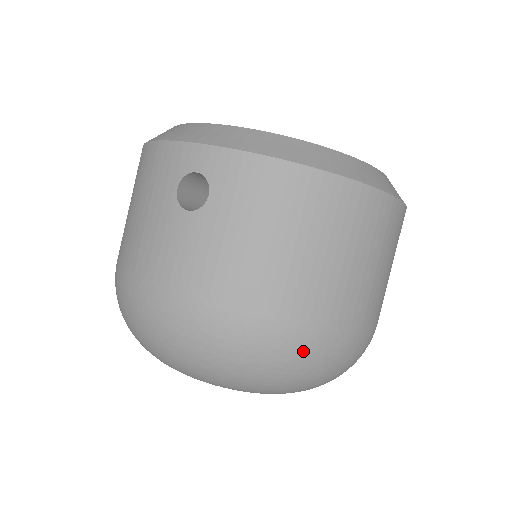
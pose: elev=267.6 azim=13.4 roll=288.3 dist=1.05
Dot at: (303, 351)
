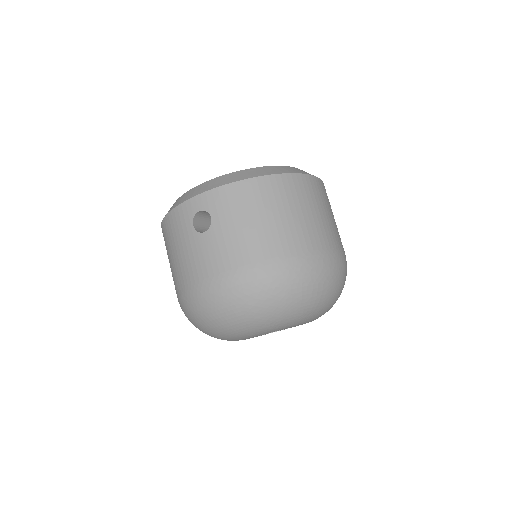
Dot at: (303, 272)
